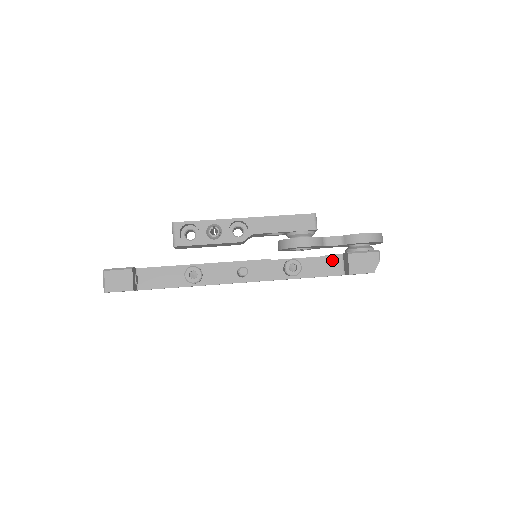
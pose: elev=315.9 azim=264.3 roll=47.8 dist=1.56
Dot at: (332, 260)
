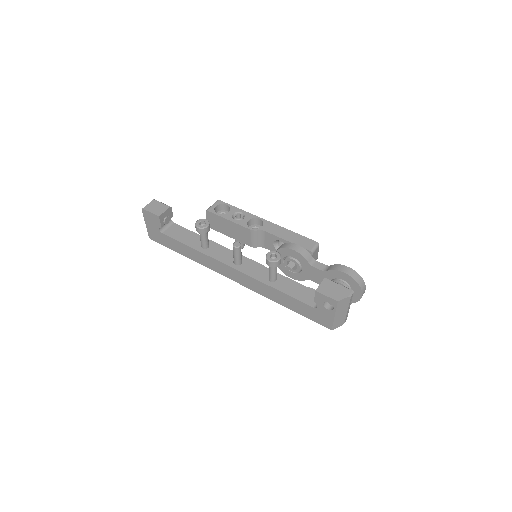
Dot at: (313, 293)
